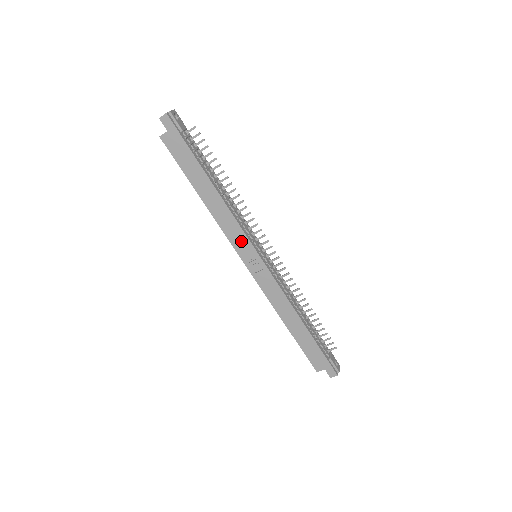
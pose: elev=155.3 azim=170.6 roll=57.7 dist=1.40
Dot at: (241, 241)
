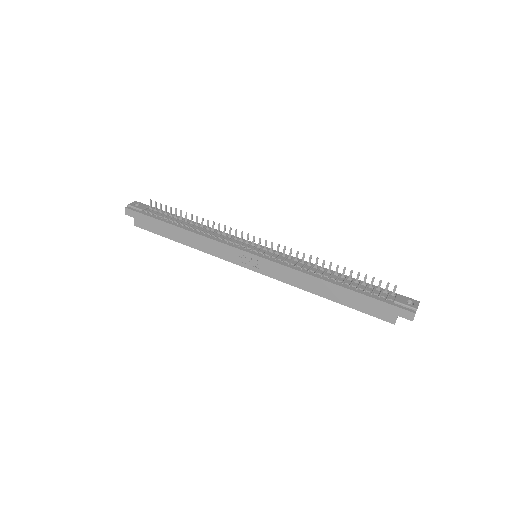
Dot at: (230, 253)
